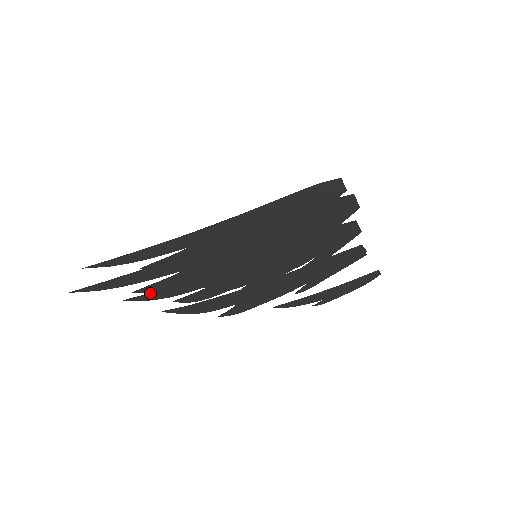
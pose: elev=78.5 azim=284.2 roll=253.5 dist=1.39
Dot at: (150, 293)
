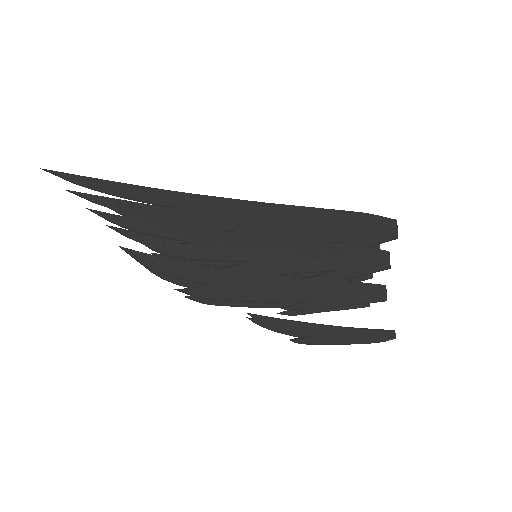
Dot at: (122, 215)
